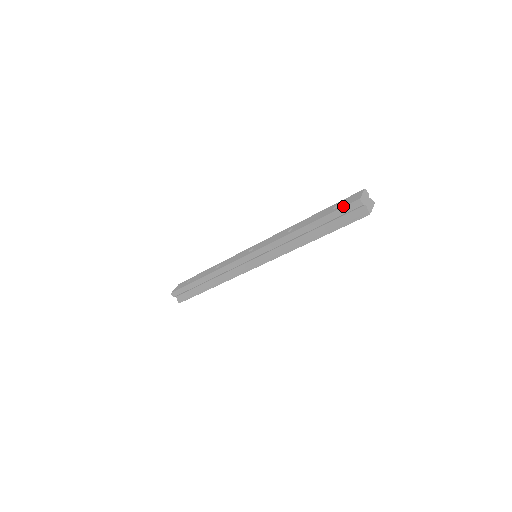
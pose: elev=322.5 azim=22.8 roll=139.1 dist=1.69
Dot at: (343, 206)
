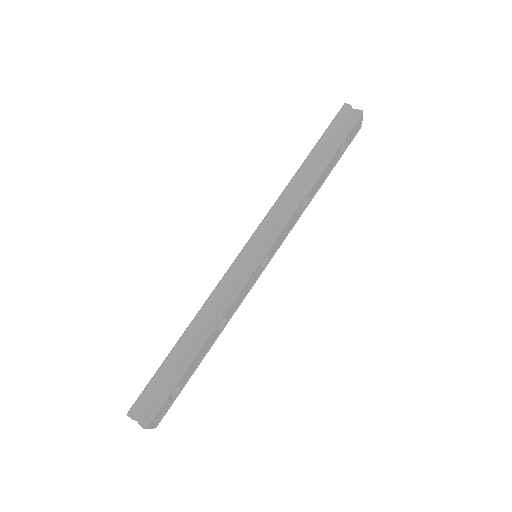
Dot at: (332, 121)
